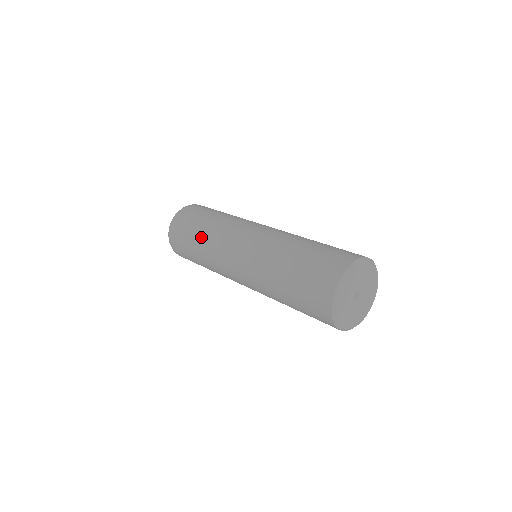
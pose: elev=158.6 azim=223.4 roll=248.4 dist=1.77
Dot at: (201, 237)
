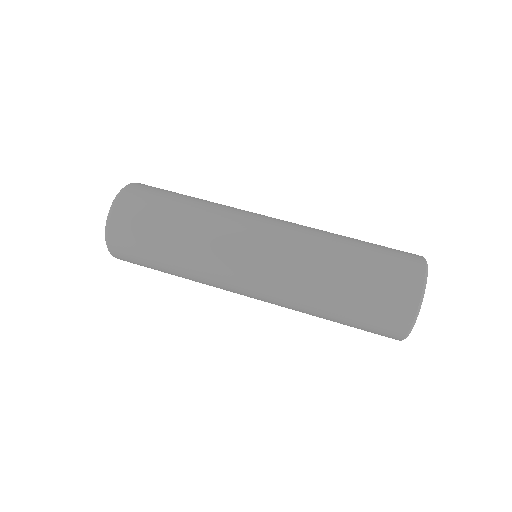
Dot at: (180, 243)
